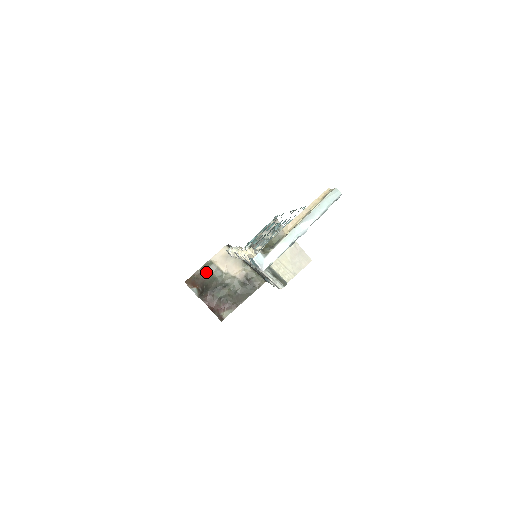
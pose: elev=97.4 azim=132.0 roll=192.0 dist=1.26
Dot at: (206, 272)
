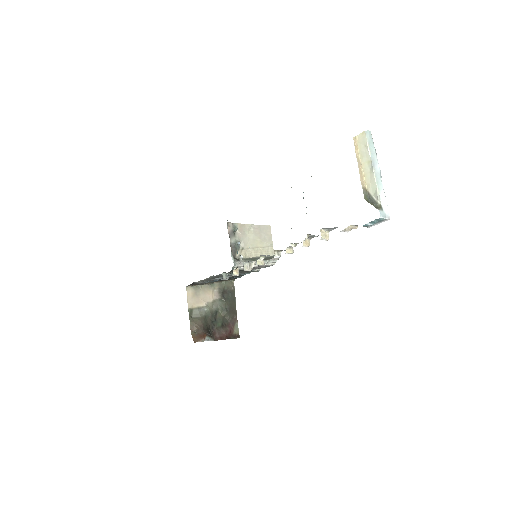
Dot at: (196, 320)
